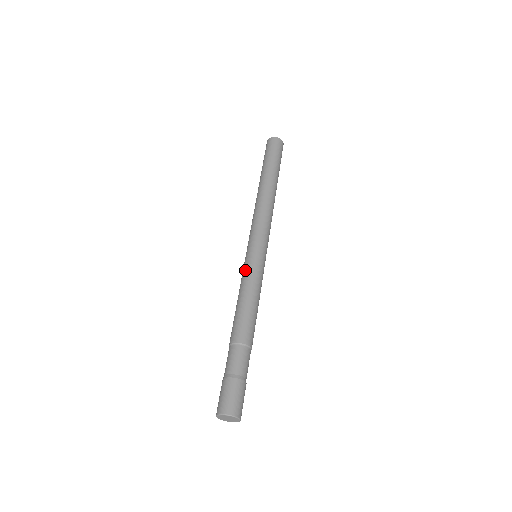
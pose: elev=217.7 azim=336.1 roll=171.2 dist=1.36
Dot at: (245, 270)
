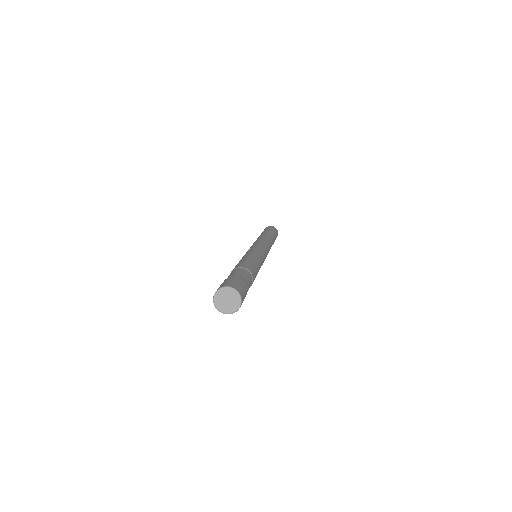
Dot at: occluded
